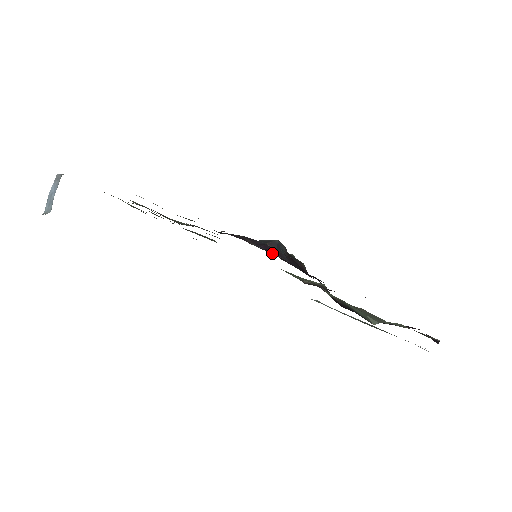
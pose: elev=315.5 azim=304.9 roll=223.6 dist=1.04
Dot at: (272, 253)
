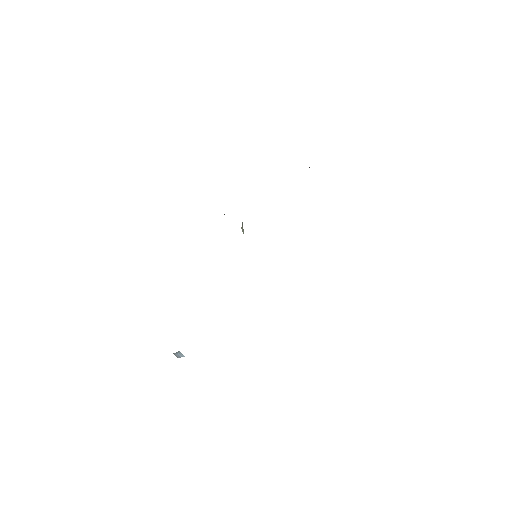
Dot at: occluded
